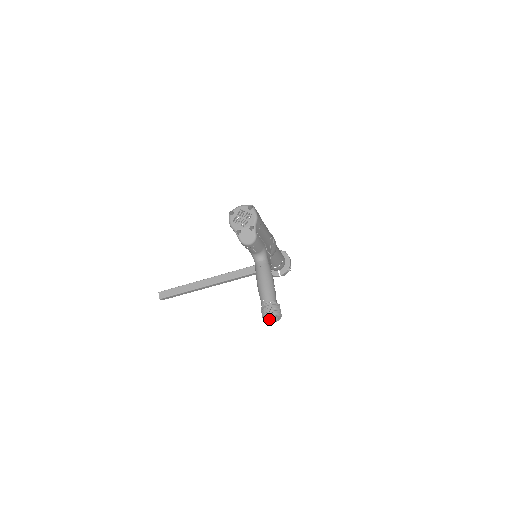
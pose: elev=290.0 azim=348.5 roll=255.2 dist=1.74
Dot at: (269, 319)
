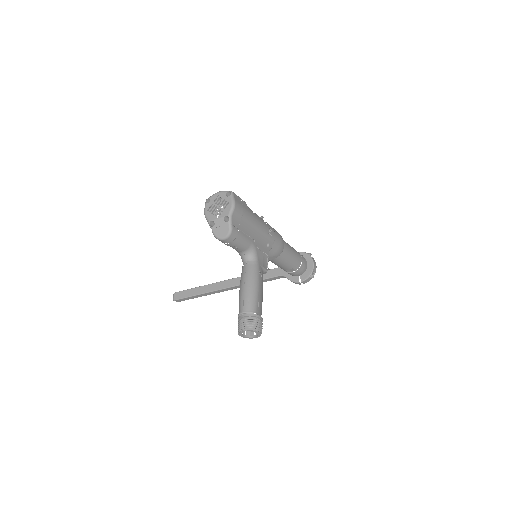
Dot at: (249, 334)
